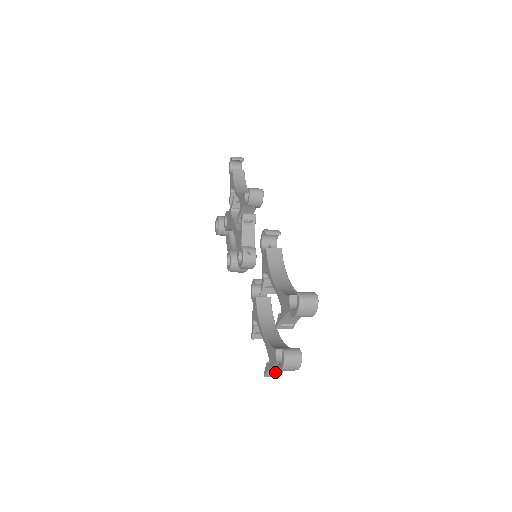
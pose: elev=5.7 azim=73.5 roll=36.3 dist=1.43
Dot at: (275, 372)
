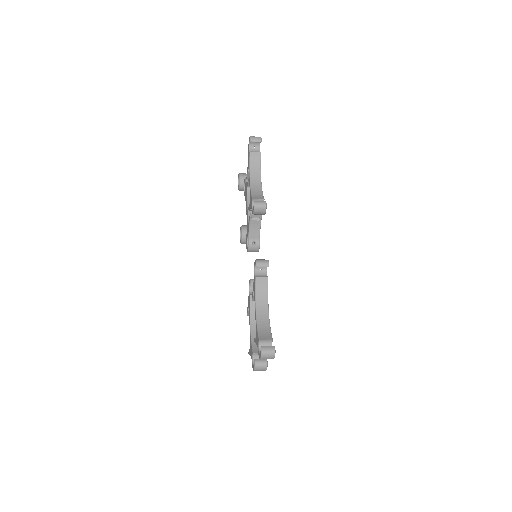
Dot at: occluded
